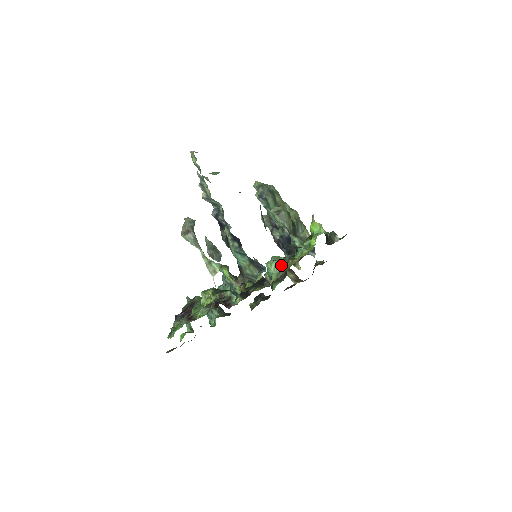
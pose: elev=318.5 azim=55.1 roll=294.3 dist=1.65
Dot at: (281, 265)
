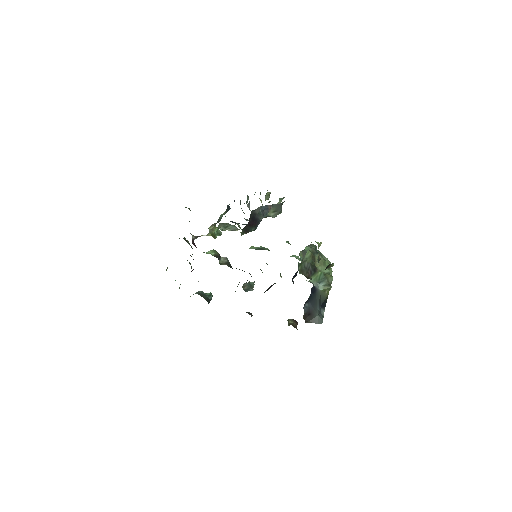
Dot at: (260, 248)
